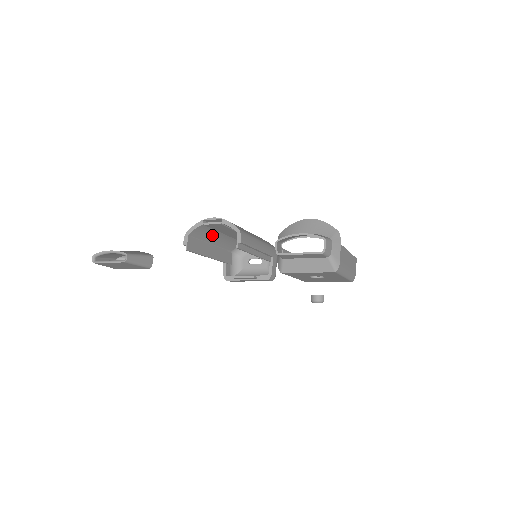
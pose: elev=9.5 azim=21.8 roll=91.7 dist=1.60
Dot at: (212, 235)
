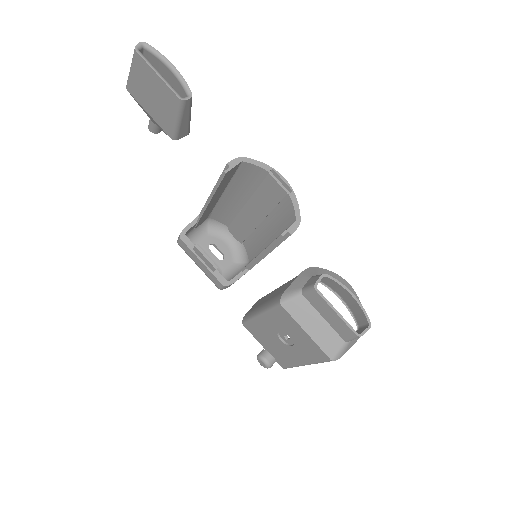
Dot at: (242, 188)
